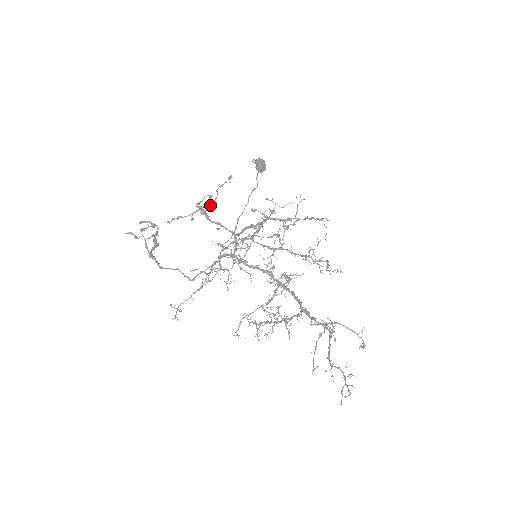
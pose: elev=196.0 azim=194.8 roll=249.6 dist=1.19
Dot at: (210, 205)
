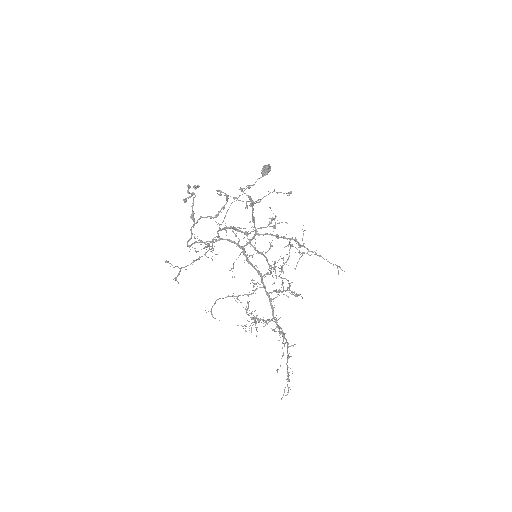
Dot at: (258, 200)
